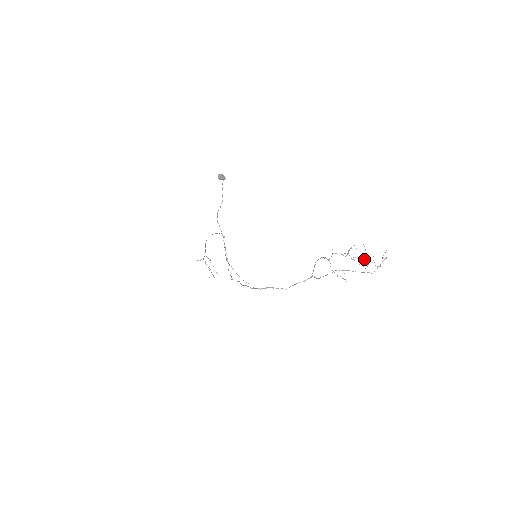
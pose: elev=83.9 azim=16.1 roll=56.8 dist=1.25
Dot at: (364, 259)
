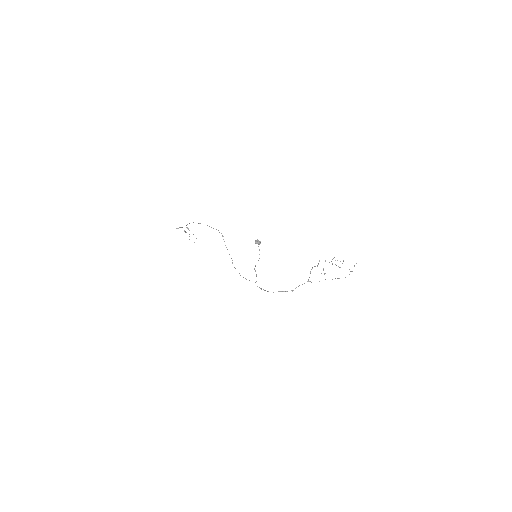
Dot at: occluded
